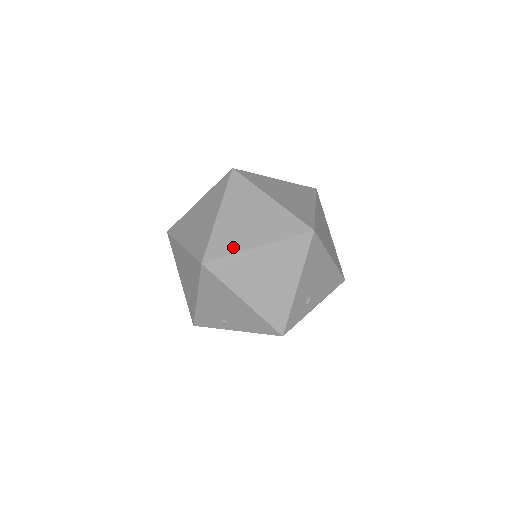
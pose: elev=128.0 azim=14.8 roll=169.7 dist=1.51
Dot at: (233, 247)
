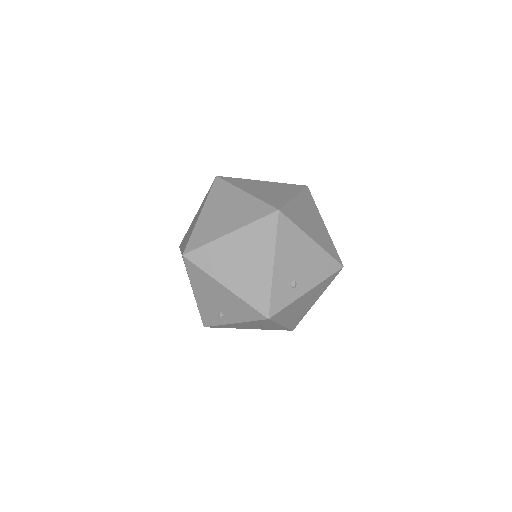
Dot at: (209, 237)
